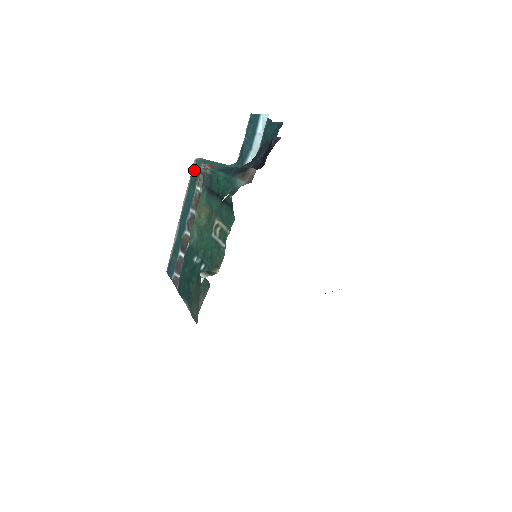
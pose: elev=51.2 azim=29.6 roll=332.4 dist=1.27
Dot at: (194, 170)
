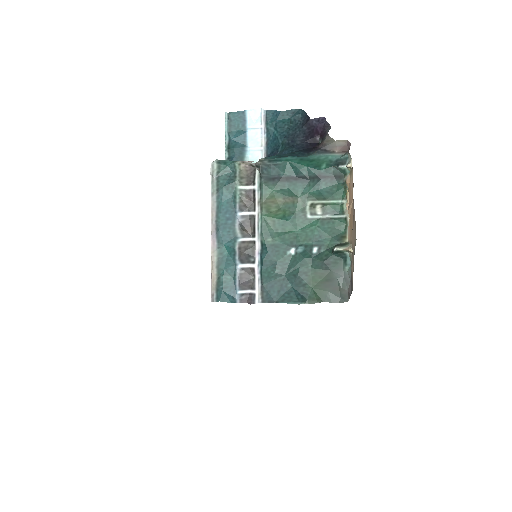
Dot at: (220, 173)
